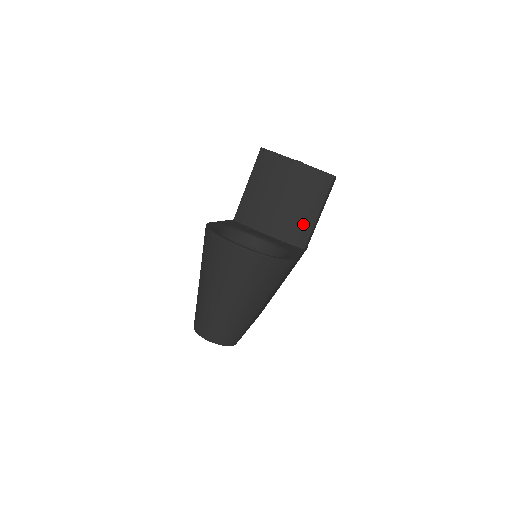
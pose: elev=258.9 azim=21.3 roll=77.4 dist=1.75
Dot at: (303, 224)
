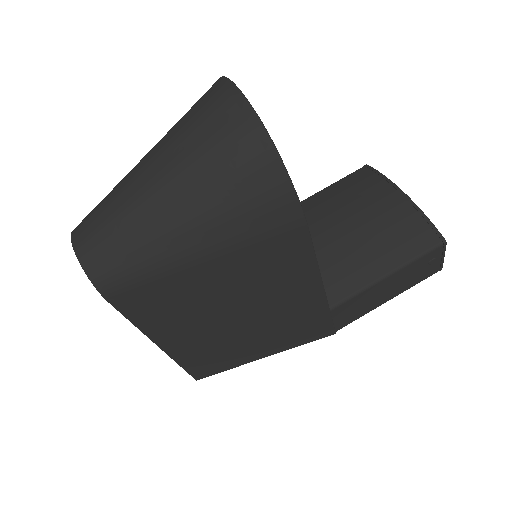
Dot at: (354, 272)
